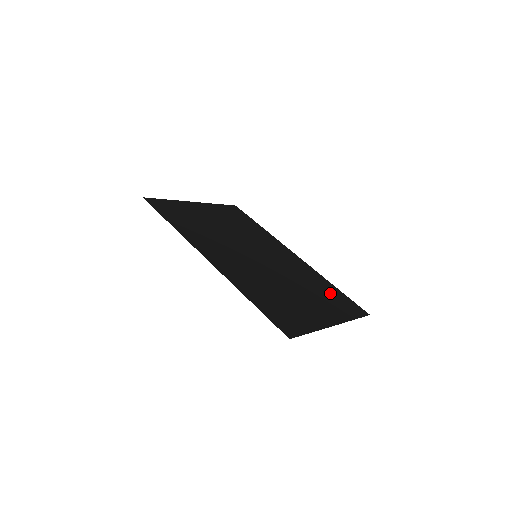
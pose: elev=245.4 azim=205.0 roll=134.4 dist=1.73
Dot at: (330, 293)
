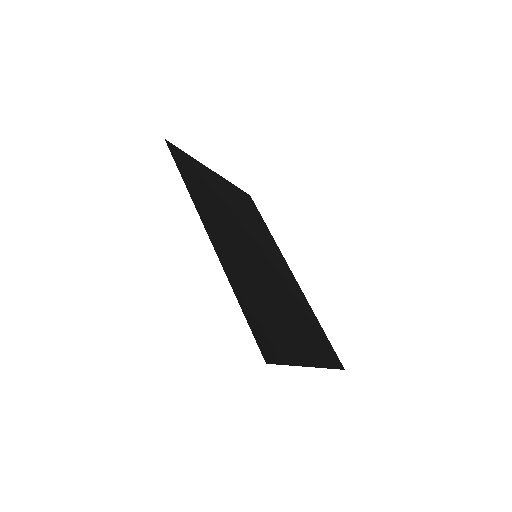
Dot at: (314, 329)
